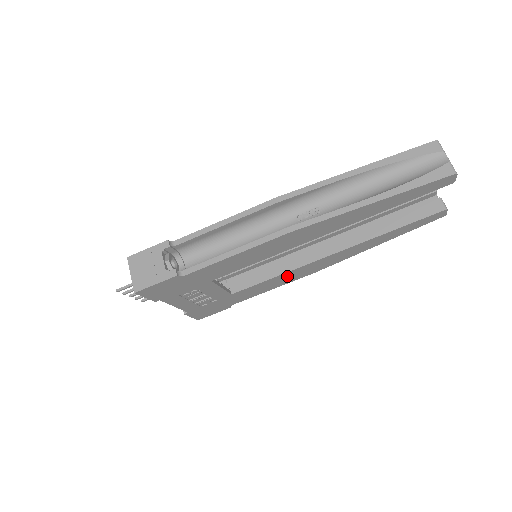
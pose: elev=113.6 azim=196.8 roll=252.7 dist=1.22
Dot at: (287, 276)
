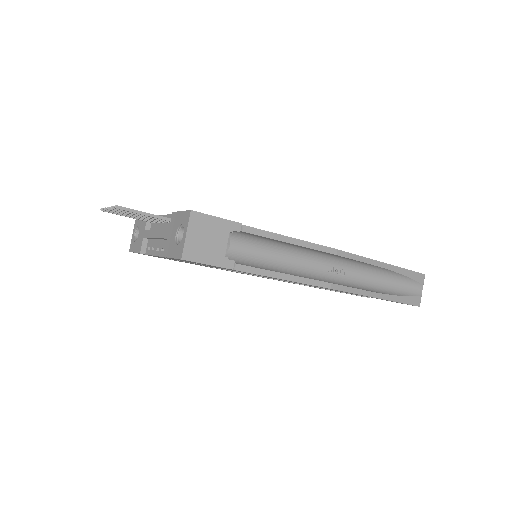
Dot at: occluded
